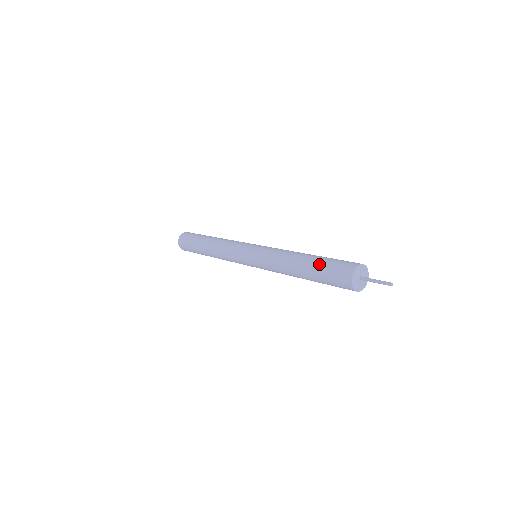
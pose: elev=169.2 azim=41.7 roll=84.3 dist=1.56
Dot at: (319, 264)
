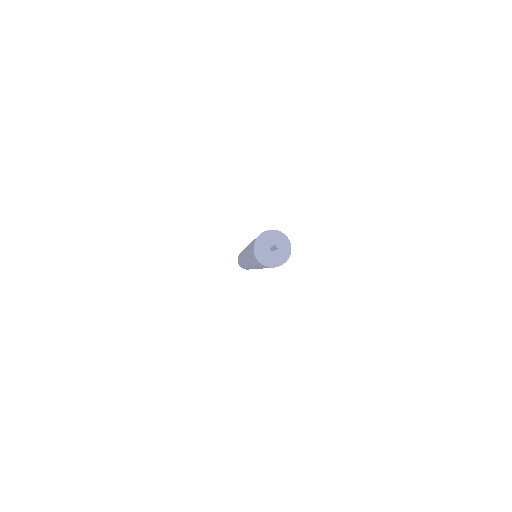
Dot at: occluded
